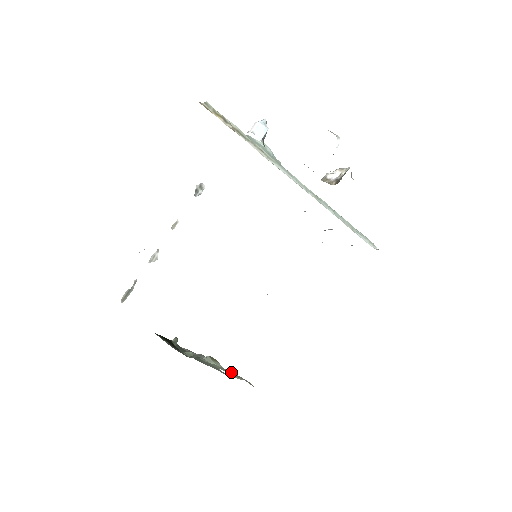
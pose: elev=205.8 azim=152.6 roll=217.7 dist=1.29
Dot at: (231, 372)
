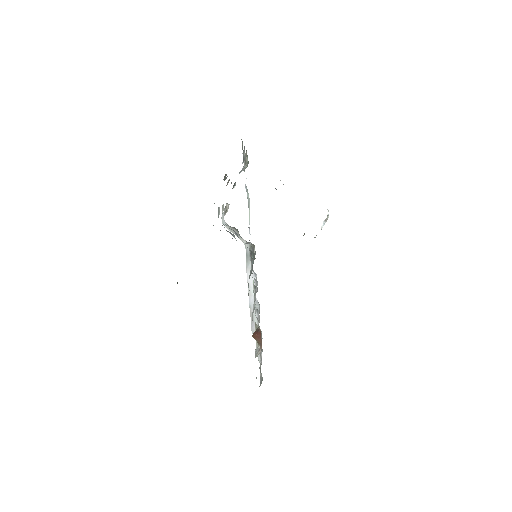
Dot at: occluded
